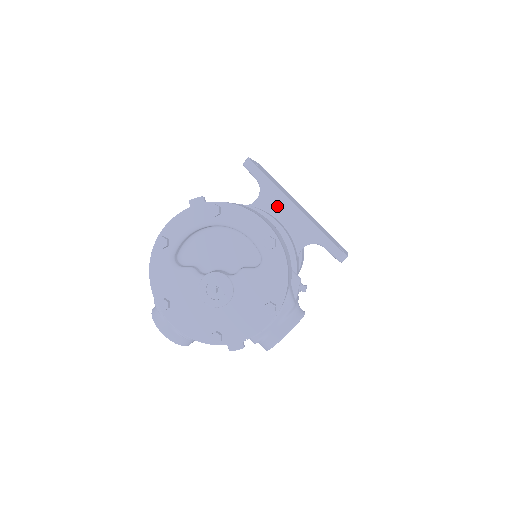
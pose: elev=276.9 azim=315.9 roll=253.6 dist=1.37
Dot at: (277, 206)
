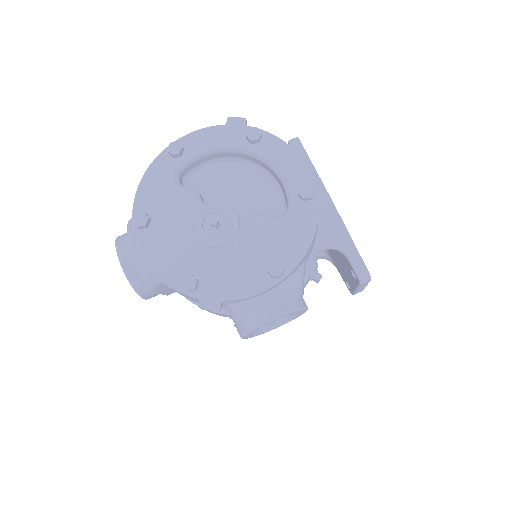
Dot at: occluded
